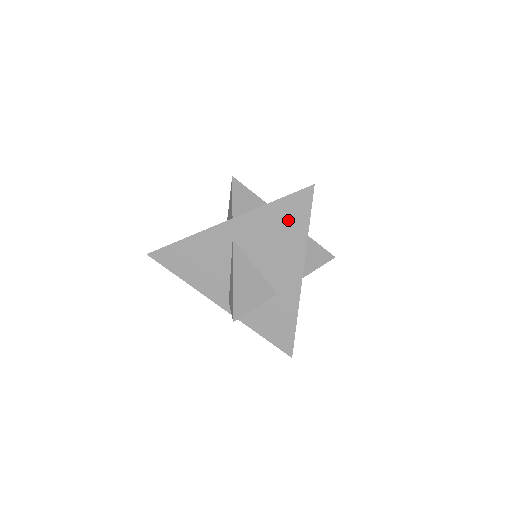
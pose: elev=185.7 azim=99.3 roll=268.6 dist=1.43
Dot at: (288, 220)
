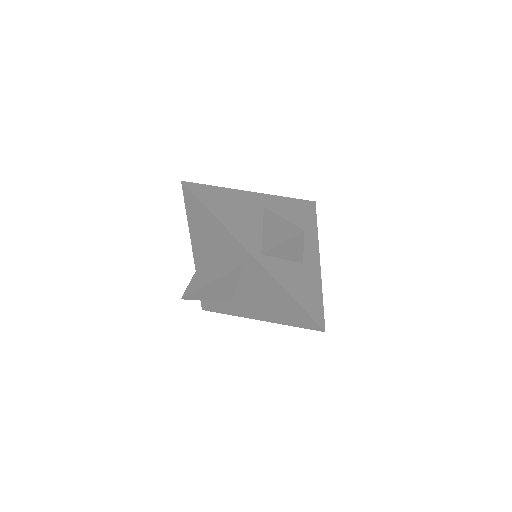
Dot at: (303, 213)
